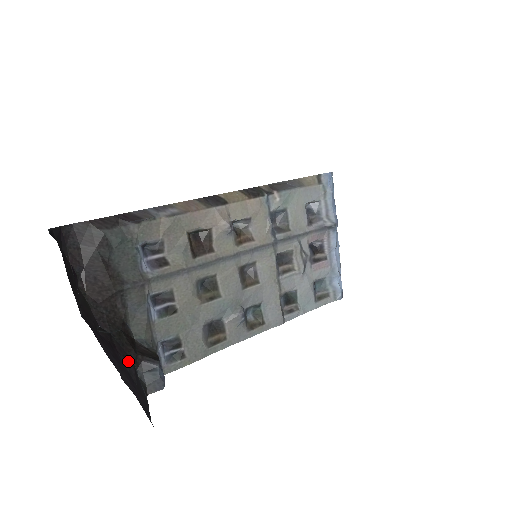
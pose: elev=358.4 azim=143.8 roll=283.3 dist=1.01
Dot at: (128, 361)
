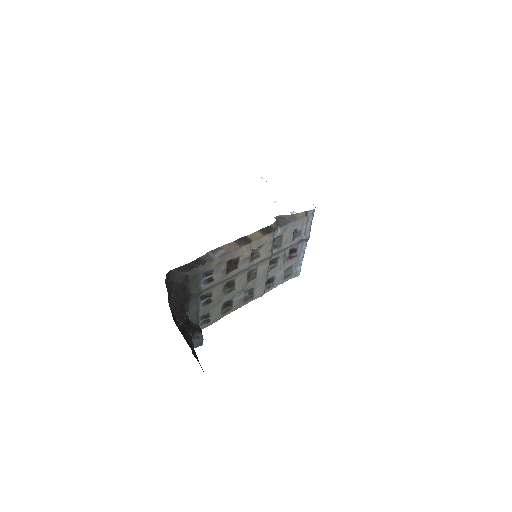
Dot at: (190, 338)
